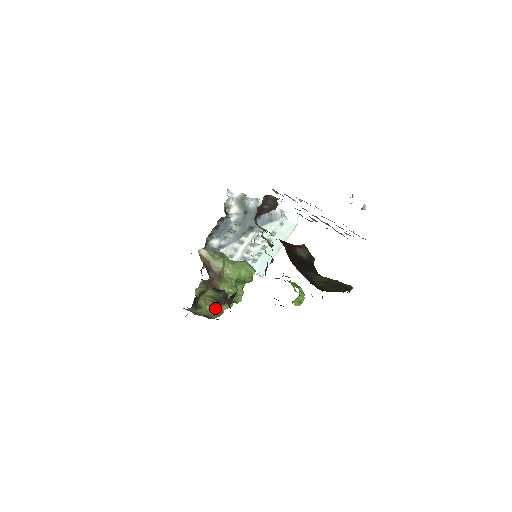
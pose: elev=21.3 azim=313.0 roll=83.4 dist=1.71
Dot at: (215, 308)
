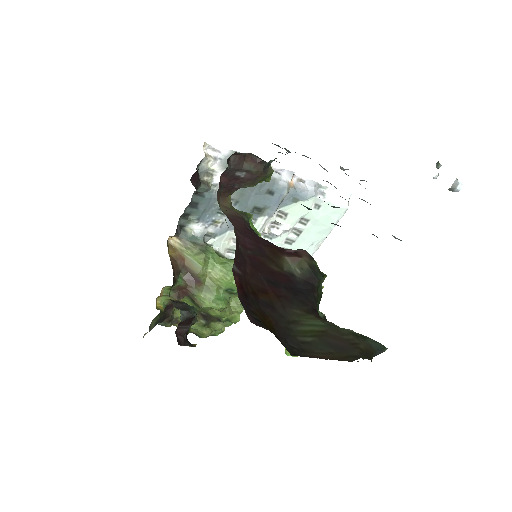
Dot at: (202, 325)
